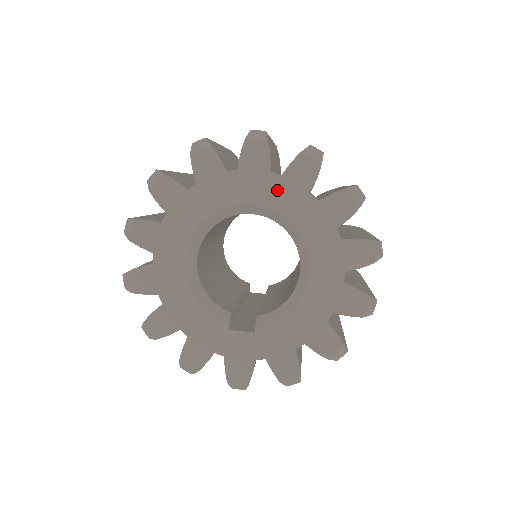
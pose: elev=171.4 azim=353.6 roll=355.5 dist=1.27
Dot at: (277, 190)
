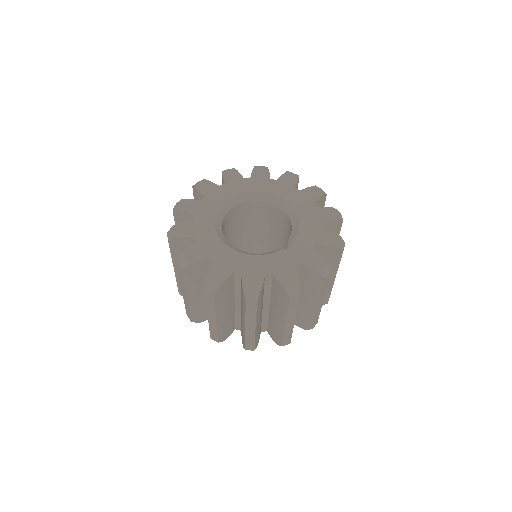
Dot at: (230, 188)
